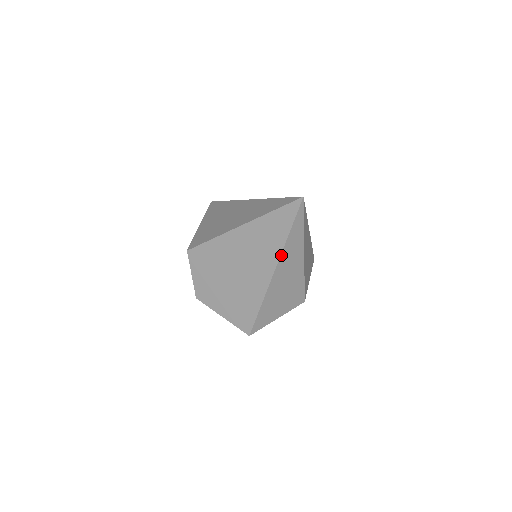
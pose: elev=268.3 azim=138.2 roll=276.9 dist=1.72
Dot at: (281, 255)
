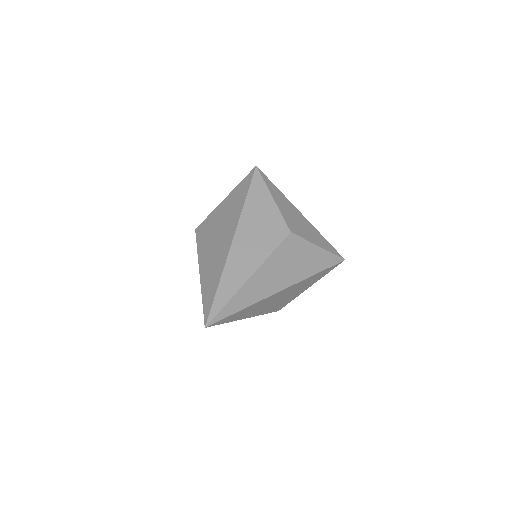
Dot at: occluded
